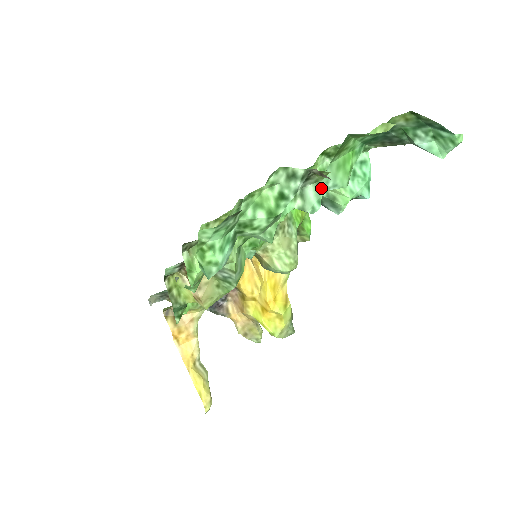
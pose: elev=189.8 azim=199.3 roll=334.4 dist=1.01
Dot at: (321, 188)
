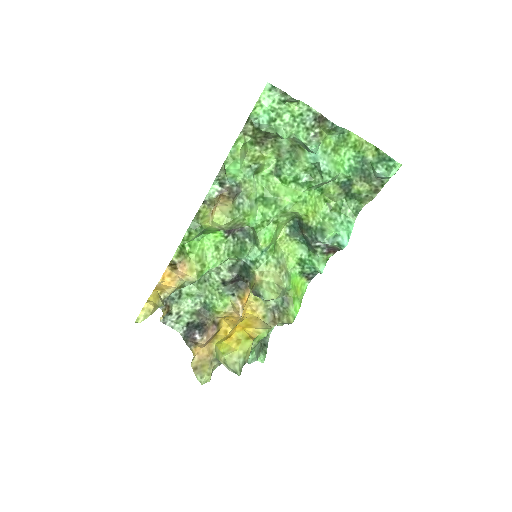
Dot at: (320, 143)
